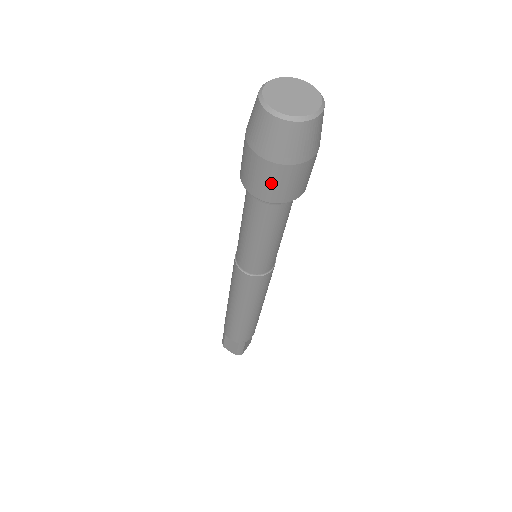
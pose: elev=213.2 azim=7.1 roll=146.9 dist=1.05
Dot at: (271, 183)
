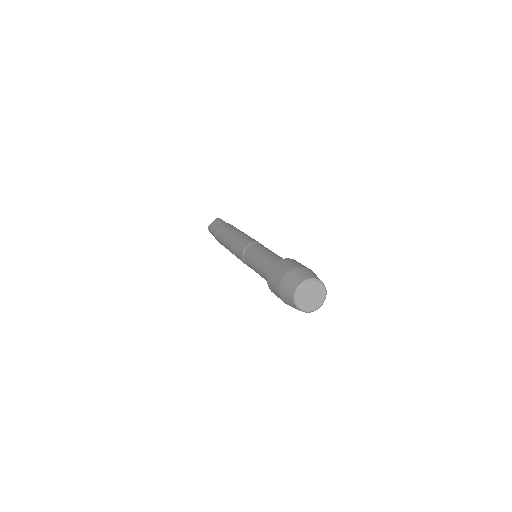
Dot at: occluded
